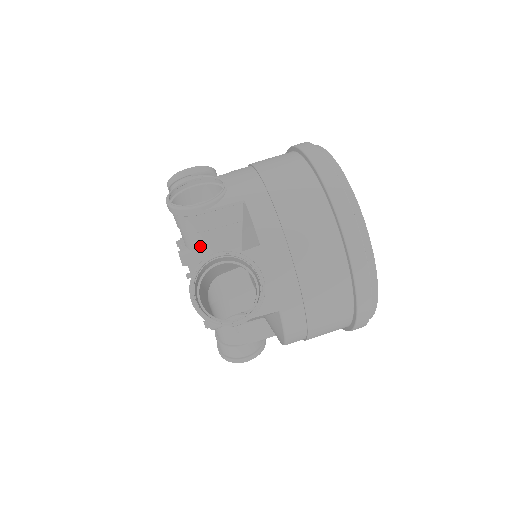
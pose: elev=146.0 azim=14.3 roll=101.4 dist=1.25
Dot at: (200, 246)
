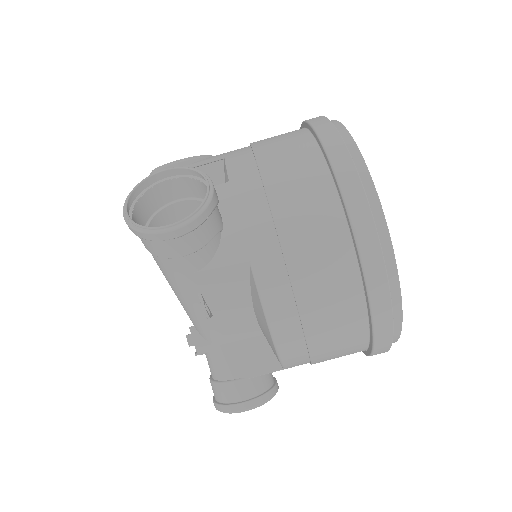
Dot at: occluded
